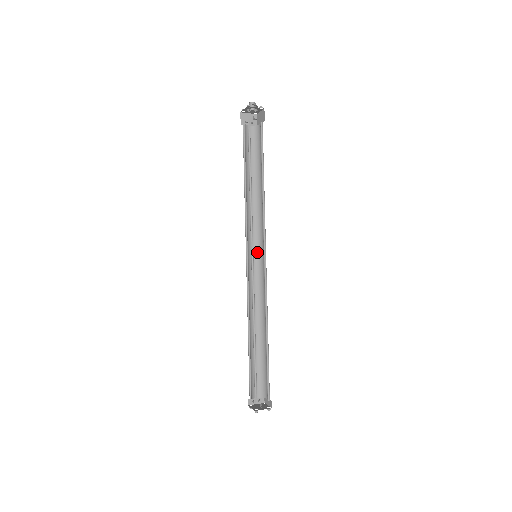
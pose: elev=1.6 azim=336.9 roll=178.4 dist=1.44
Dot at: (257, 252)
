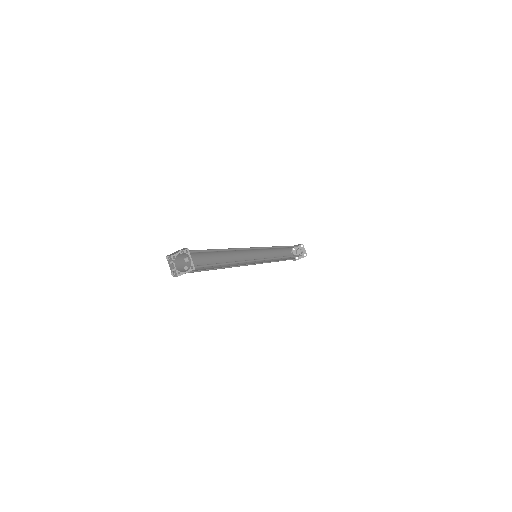
Dot at: occluded
